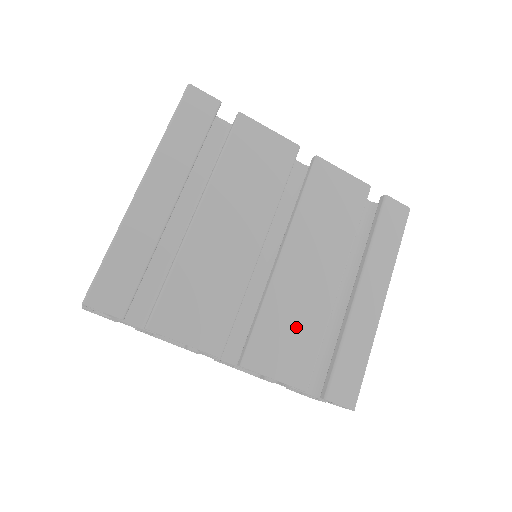
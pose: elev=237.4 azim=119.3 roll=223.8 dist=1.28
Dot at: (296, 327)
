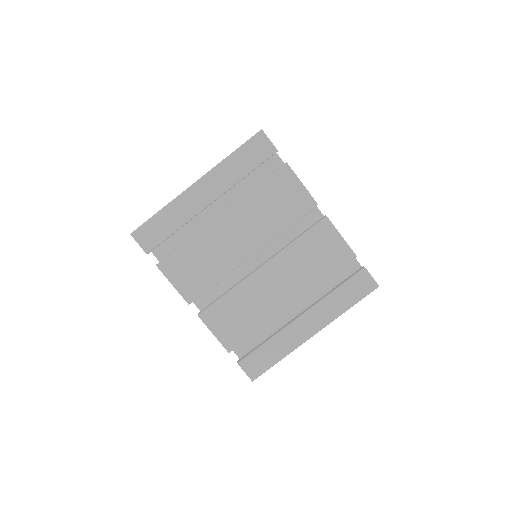
Dot at: (244, 314)
